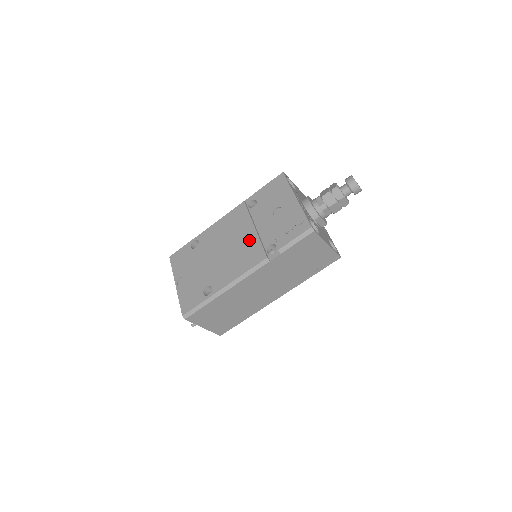
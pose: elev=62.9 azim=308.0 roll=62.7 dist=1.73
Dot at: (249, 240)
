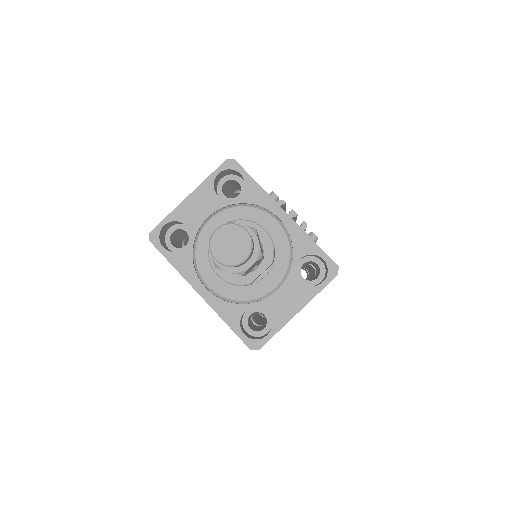
Dot at: occluded
